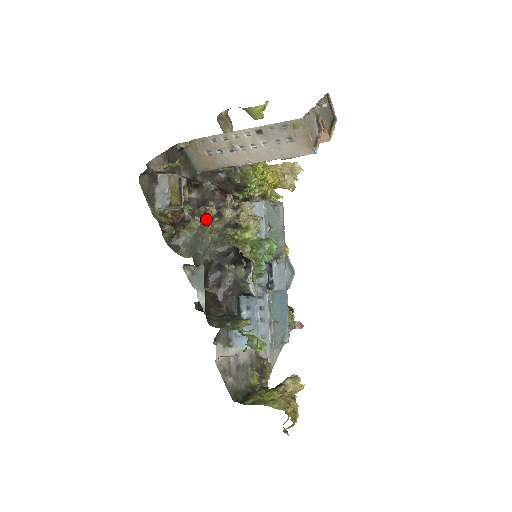
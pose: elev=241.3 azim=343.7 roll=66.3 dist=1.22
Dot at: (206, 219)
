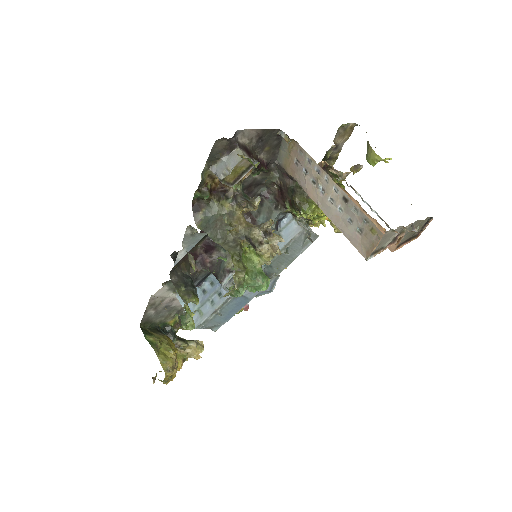
Dot at: (240, 212)
